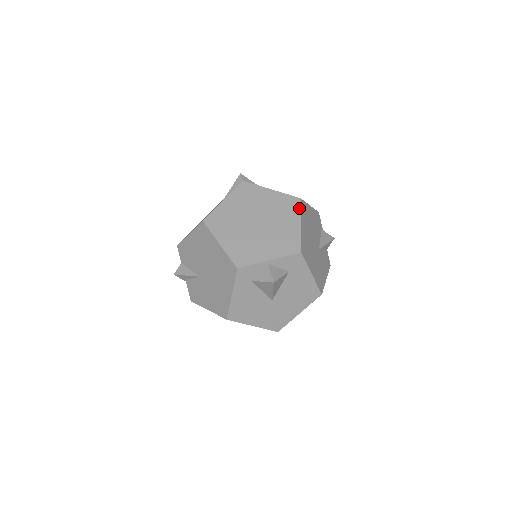
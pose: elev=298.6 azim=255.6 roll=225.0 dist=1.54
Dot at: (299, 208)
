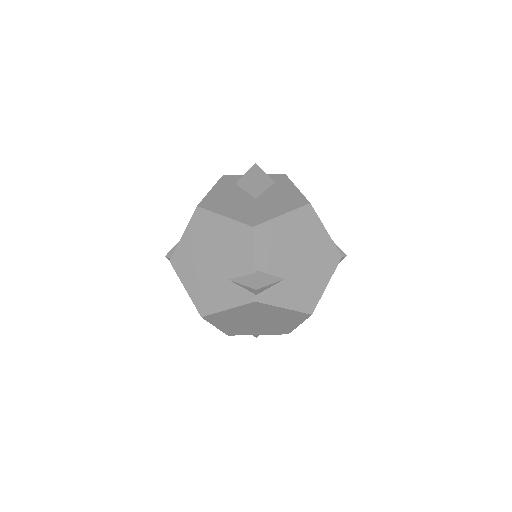
Dot at: (305, 319)
